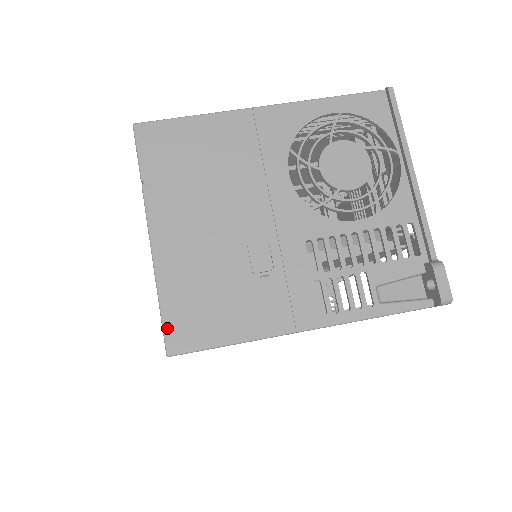
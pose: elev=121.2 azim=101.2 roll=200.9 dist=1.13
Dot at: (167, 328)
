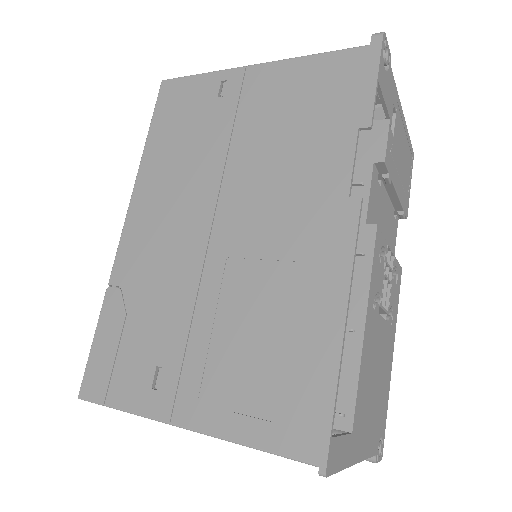
Dot at: occluded
